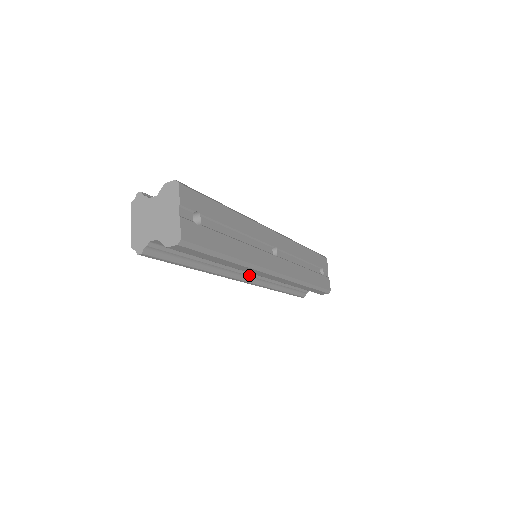
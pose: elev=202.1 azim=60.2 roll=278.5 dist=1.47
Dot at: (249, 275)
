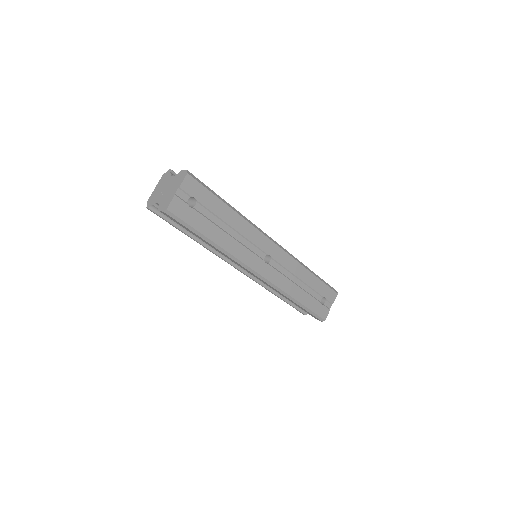
Dot at: occluded
